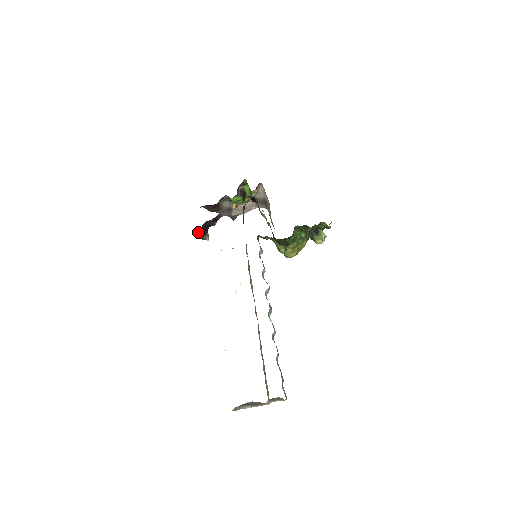
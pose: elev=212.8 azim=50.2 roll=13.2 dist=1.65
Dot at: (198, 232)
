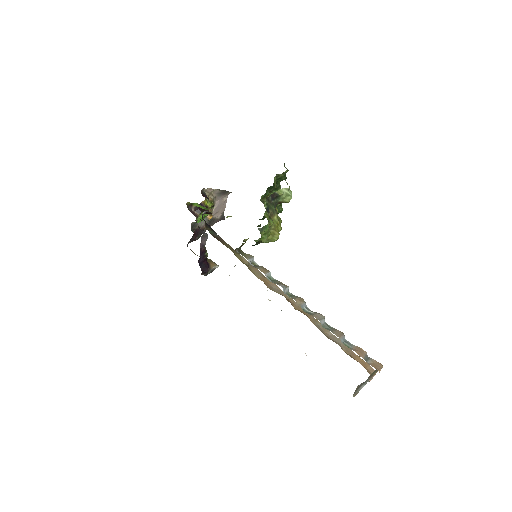
Dot at: (203, 272)
